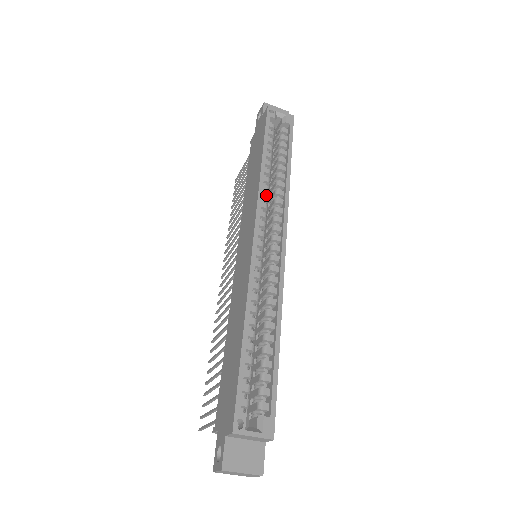
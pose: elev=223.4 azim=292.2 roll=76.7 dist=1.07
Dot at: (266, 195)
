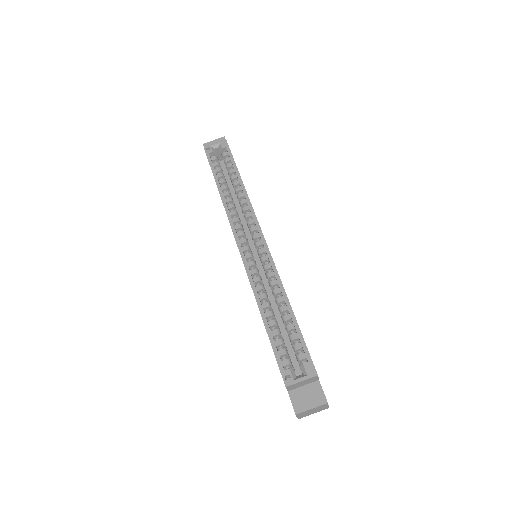
Dot at: (234, 211)
